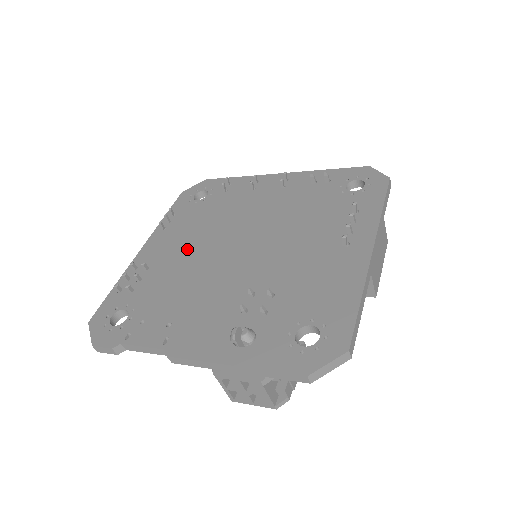
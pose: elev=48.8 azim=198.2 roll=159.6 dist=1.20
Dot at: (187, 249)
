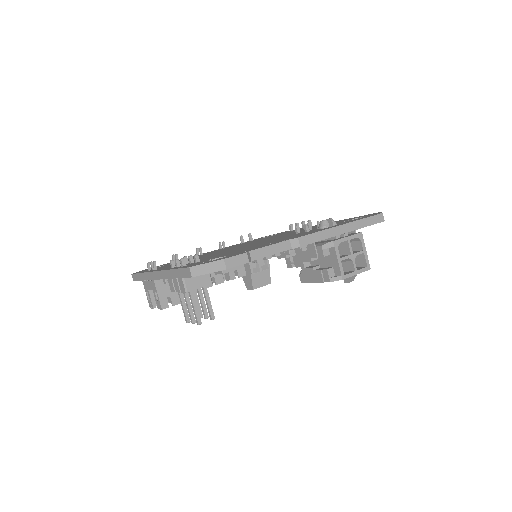
Dot at: occluded
